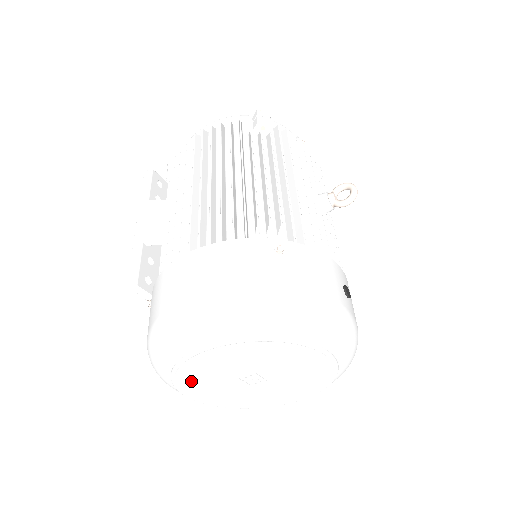
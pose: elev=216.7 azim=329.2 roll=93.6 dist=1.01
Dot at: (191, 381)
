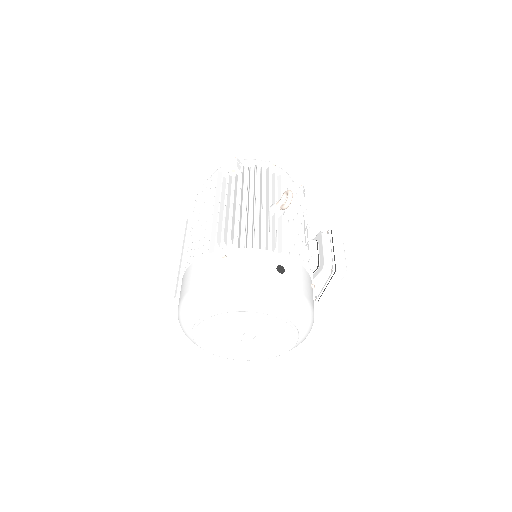
Dot at: (211, 346)
